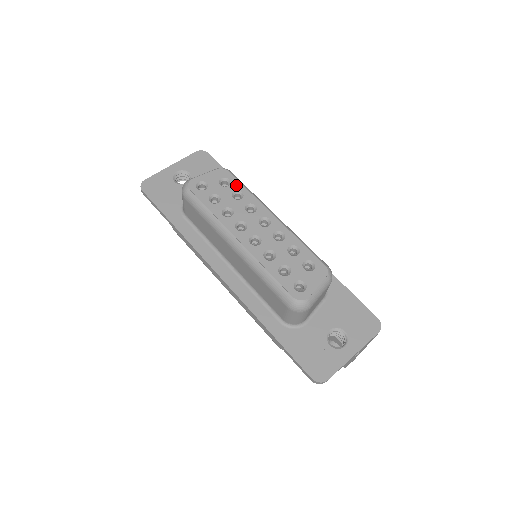
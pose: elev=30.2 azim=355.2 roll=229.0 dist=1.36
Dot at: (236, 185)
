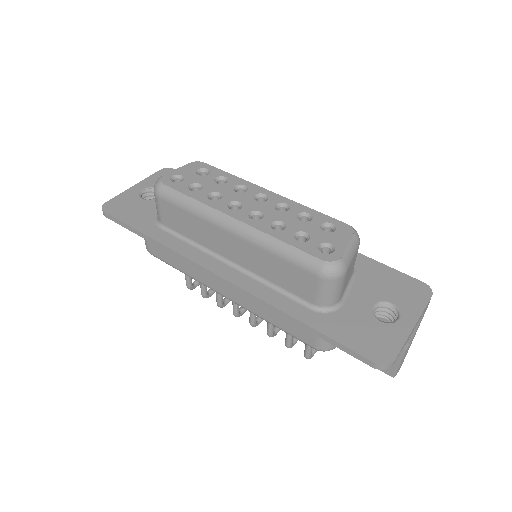
Dot at: (217, 172)
